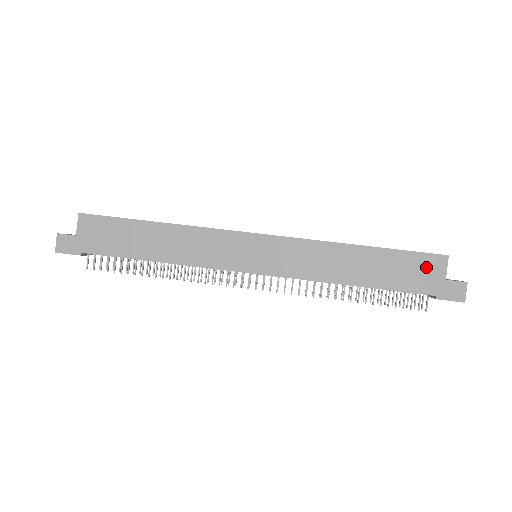
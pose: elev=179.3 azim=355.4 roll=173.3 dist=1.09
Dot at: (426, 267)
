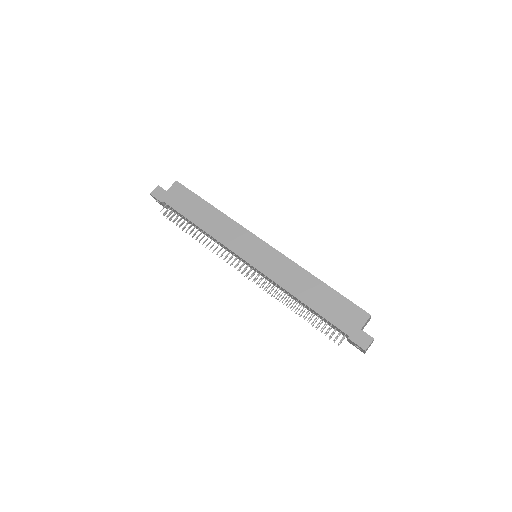
Dot at: (353, 314)
